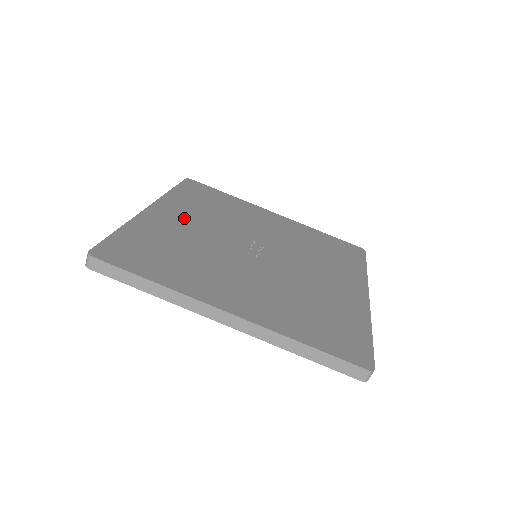
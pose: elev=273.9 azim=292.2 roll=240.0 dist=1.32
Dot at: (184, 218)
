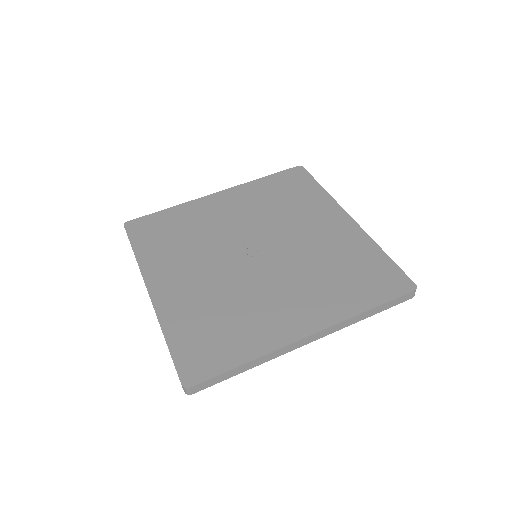
Dot at: (181, 275)
